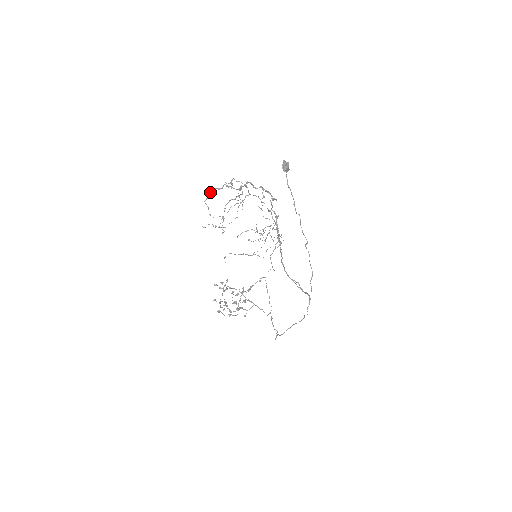
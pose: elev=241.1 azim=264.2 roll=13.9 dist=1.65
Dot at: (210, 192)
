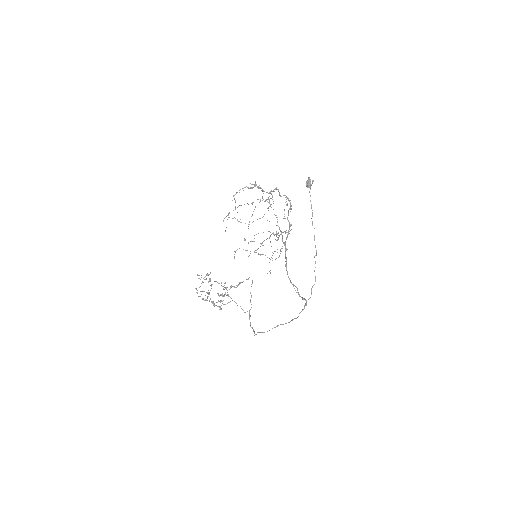
Dot at: (240, 189)
